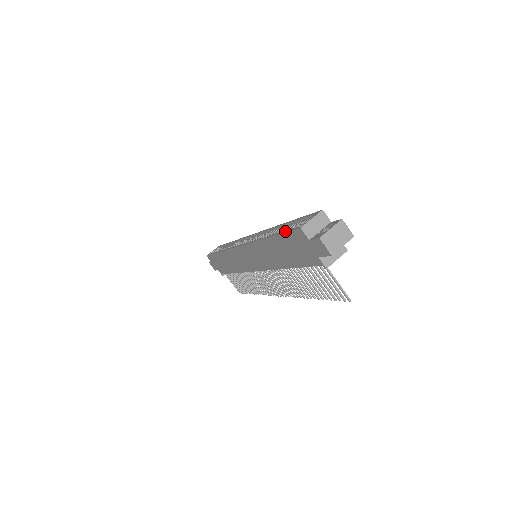
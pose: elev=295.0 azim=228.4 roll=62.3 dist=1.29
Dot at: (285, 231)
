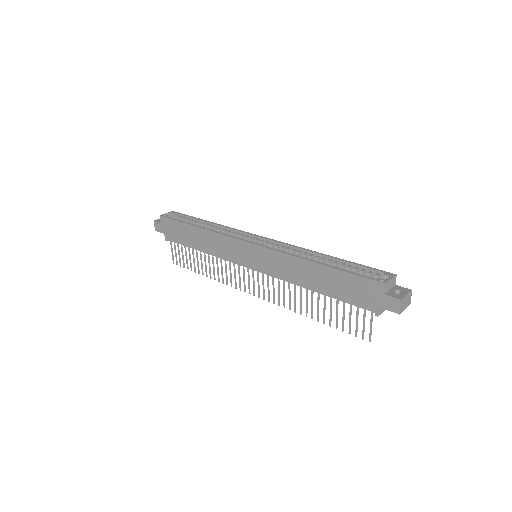
Dot at: (355, 273)
